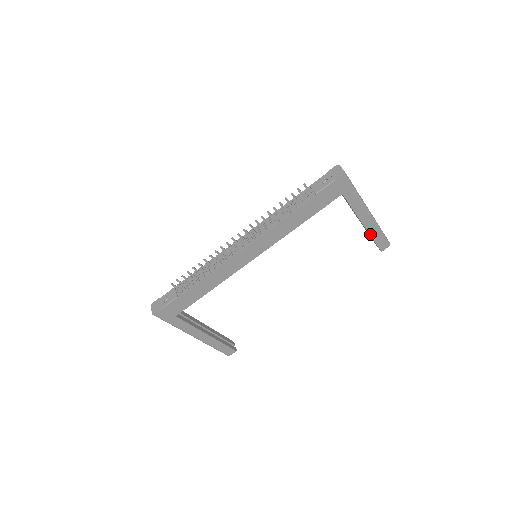
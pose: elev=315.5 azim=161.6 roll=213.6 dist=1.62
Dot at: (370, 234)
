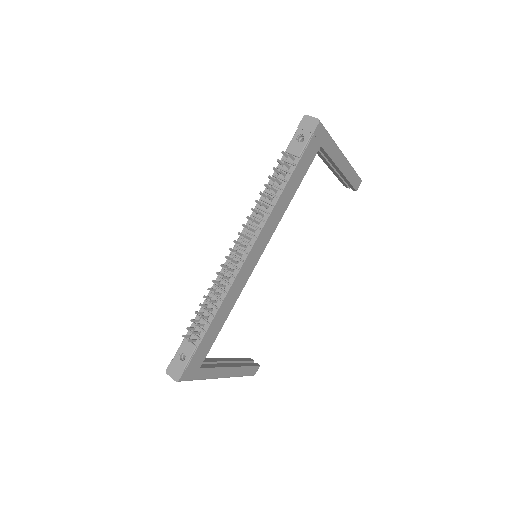
Dot at: (346, 178)
